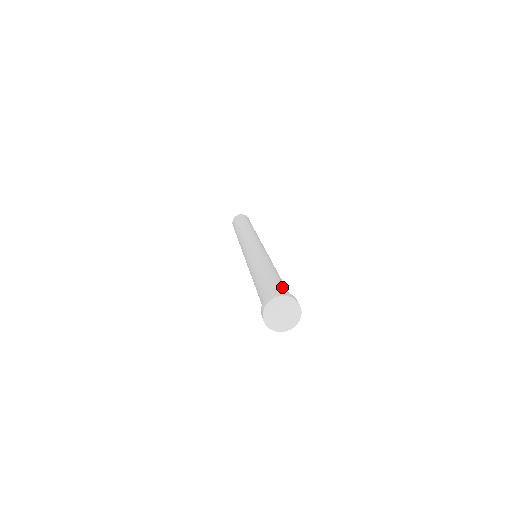
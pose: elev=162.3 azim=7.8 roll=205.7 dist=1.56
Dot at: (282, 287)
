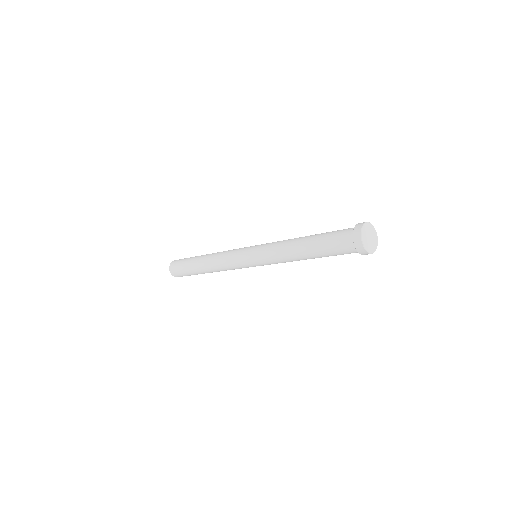
Dot at: occluded
